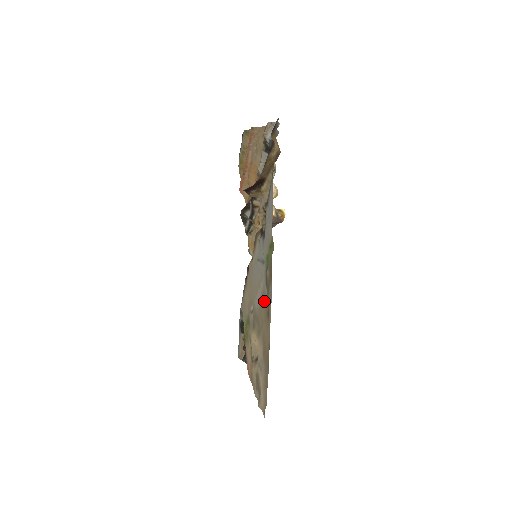
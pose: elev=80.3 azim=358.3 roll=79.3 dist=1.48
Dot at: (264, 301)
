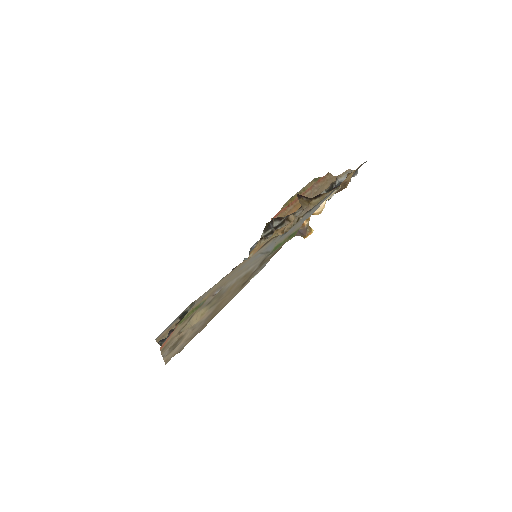
Dot at: (246, 276)
